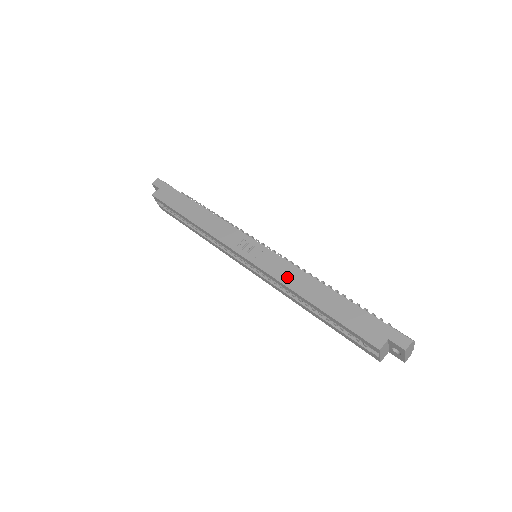
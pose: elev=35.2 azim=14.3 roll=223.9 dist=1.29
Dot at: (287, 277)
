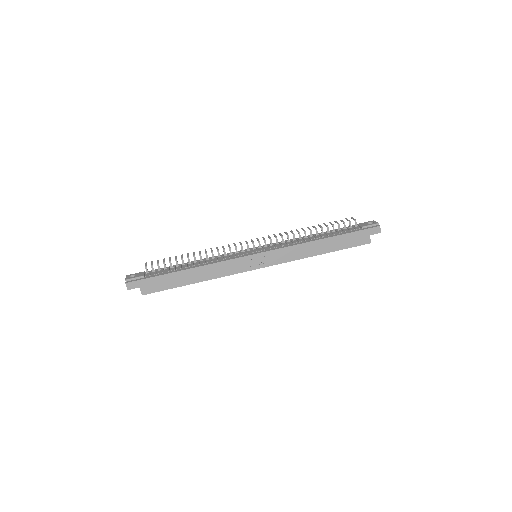
Dot at: (296, 255)
